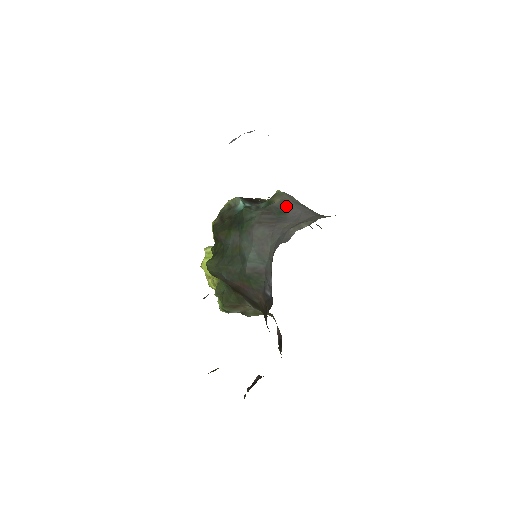
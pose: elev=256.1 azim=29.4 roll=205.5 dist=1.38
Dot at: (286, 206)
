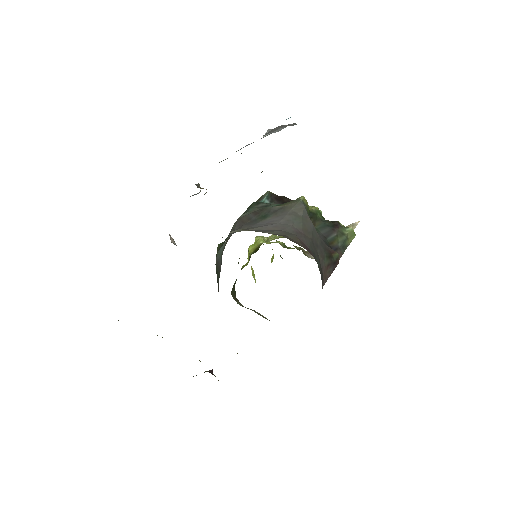
Dot at: (277, 212)
